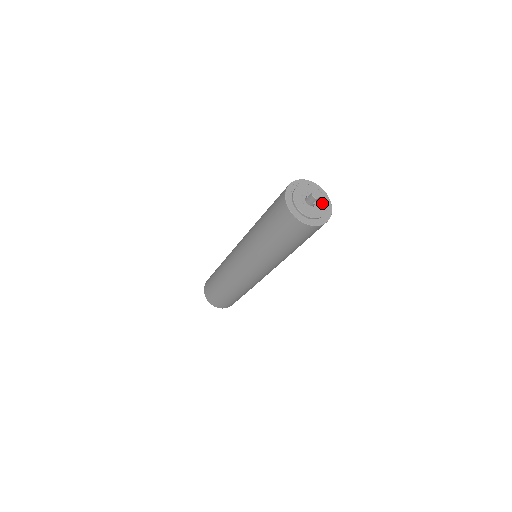
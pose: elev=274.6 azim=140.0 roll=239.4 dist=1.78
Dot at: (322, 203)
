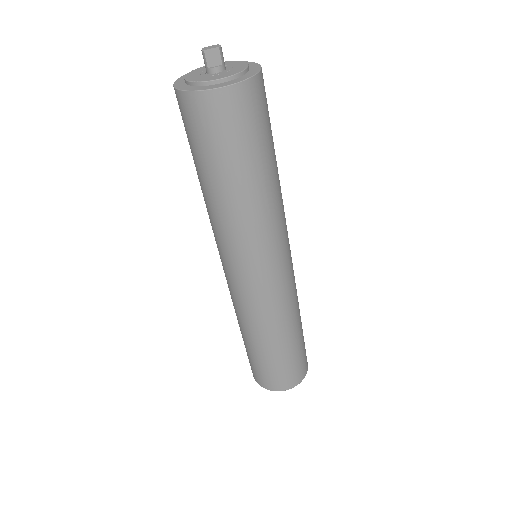
Dot at: (234, 71)
